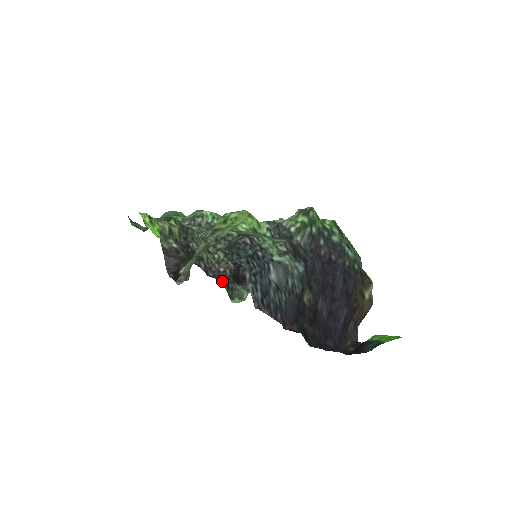
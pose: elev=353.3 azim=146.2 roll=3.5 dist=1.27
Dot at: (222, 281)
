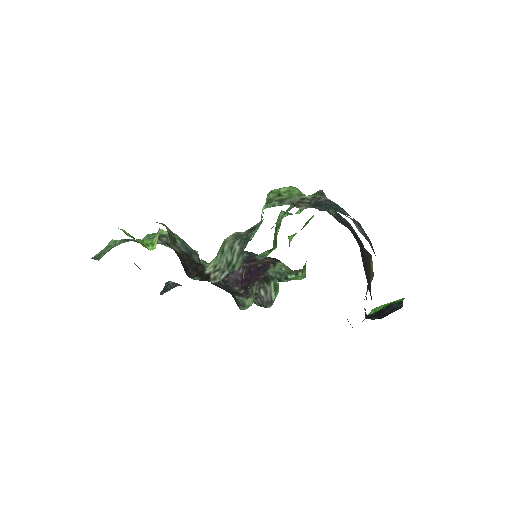
Dot at: occluded
